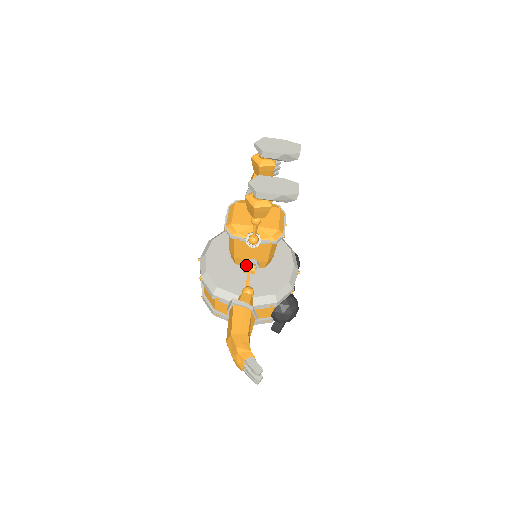
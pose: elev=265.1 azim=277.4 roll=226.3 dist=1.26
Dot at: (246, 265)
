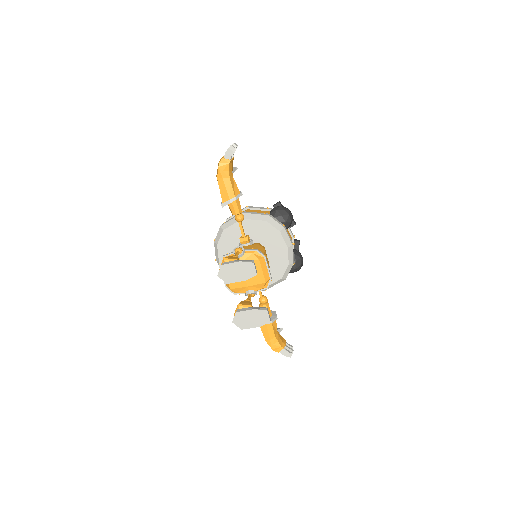
Dot at: occluded
